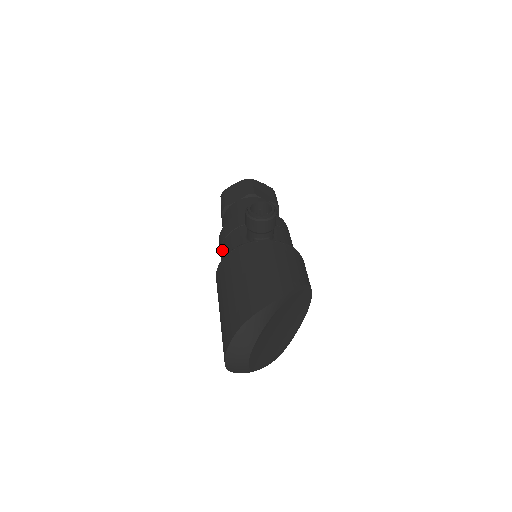
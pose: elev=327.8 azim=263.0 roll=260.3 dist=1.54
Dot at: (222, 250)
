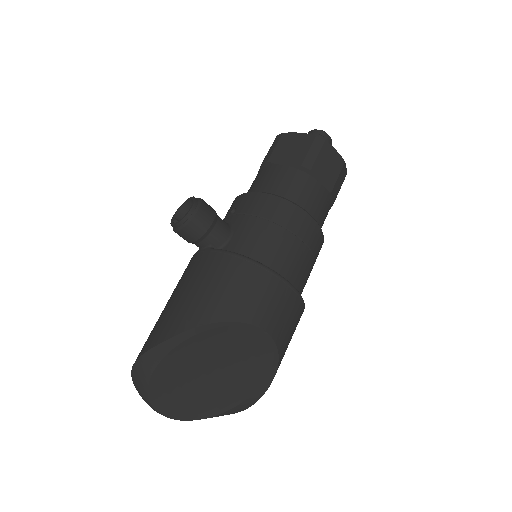
Dot at: occluded
